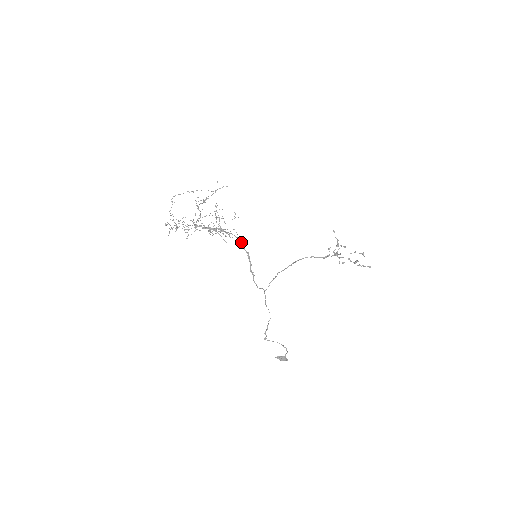
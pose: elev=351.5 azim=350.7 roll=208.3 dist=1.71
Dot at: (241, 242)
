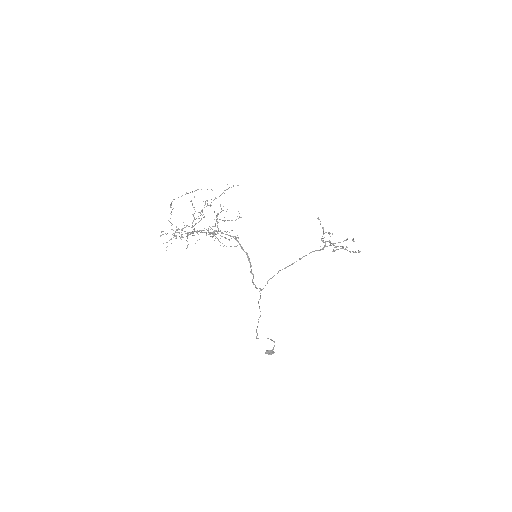
Dot at: (239, 243)
